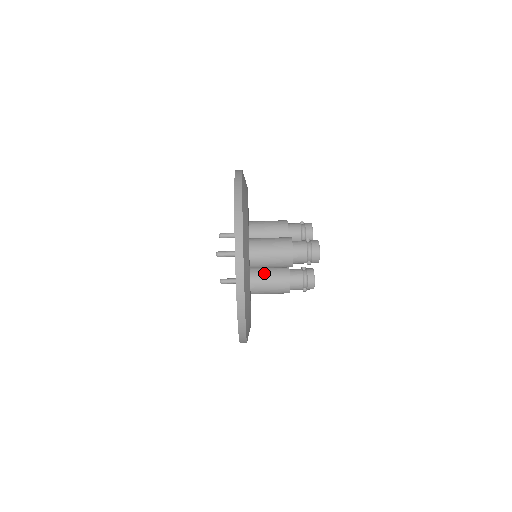
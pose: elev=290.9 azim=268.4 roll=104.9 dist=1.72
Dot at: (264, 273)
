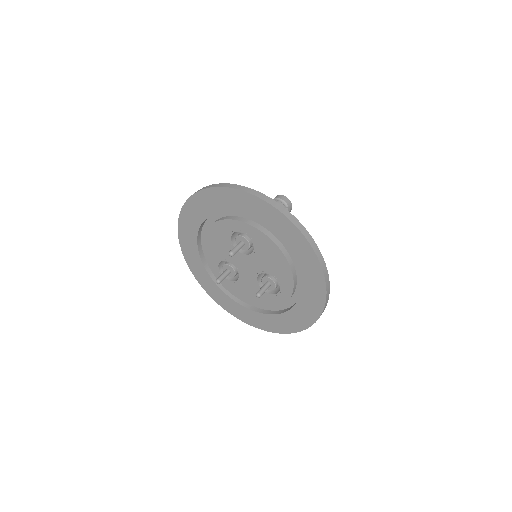
Dot at: occluded
